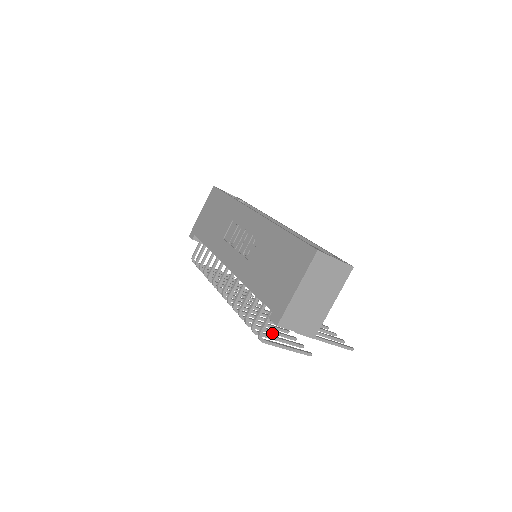
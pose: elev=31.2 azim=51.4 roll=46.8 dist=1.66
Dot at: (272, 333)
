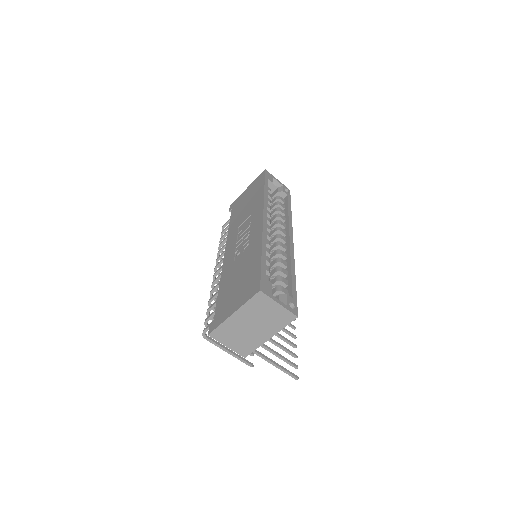
Dot at: occluded
